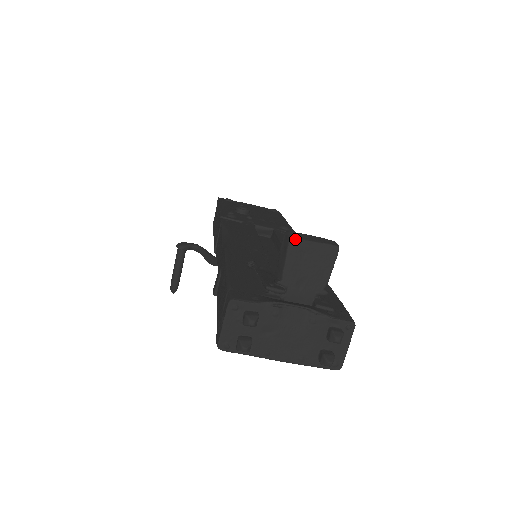
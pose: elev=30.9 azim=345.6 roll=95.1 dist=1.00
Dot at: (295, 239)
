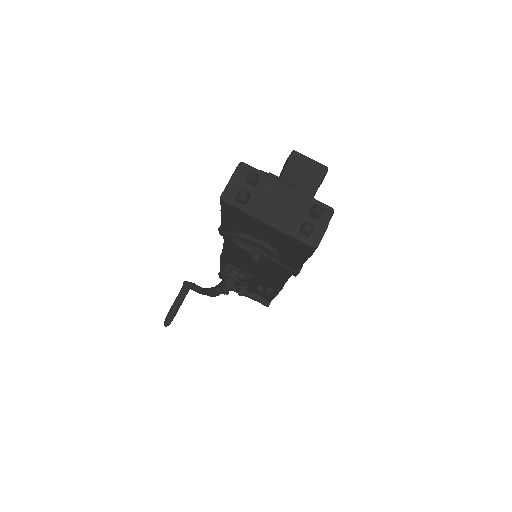
Dot at: (297, 152)
